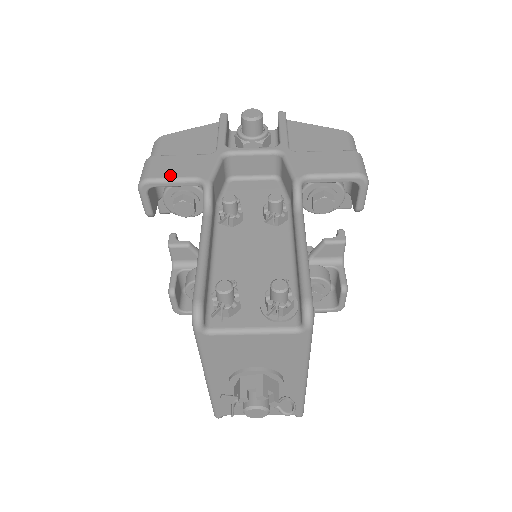
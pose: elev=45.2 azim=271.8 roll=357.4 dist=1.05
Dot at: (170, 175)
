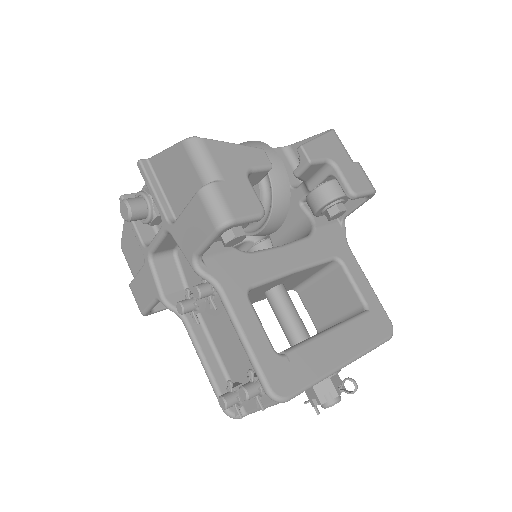
Dot at: (145, 304)
